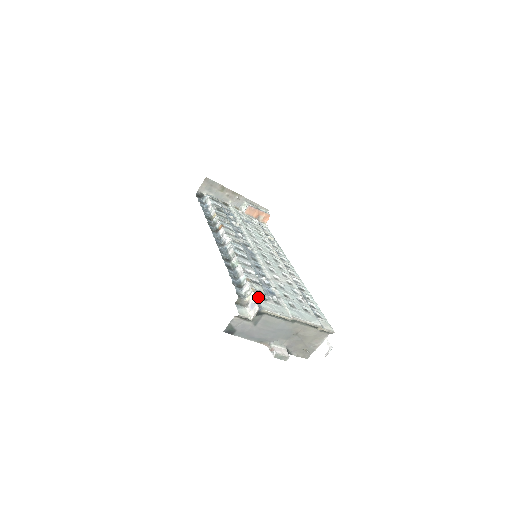
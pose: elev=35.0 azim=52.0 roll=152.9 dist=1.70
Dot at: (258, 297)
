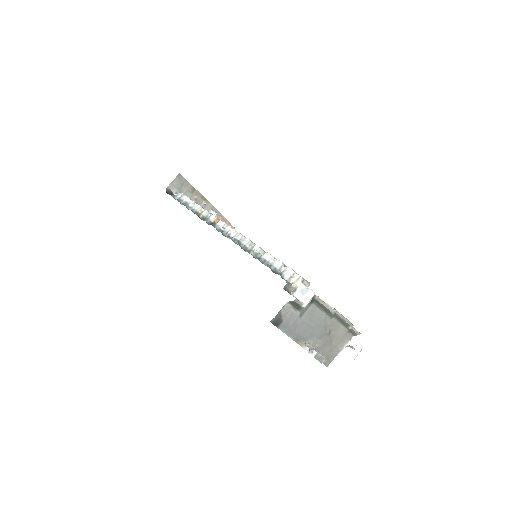
Dot at: (304, 284)
